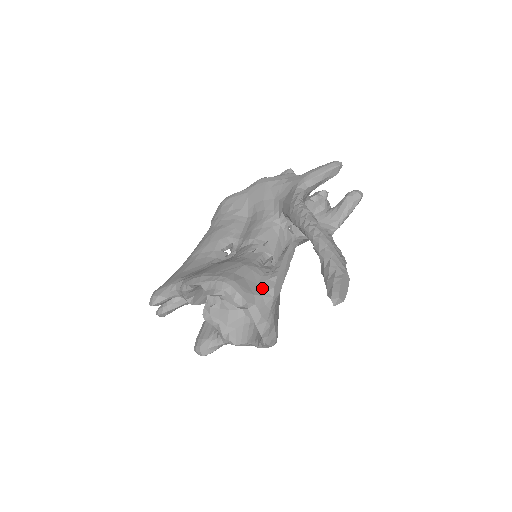
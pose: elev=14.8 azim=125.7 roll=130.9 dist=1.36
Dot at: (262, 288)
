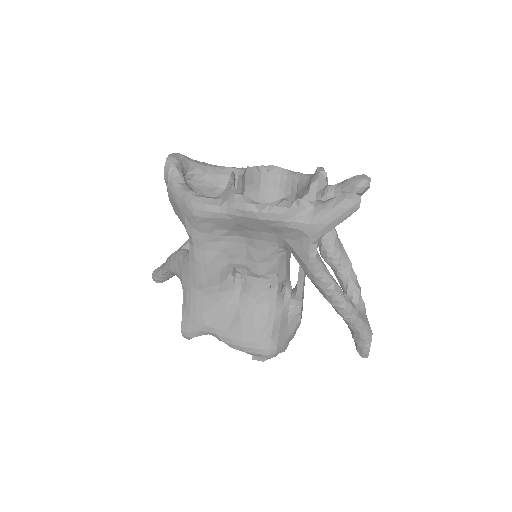
Dot at: (292, 326)
